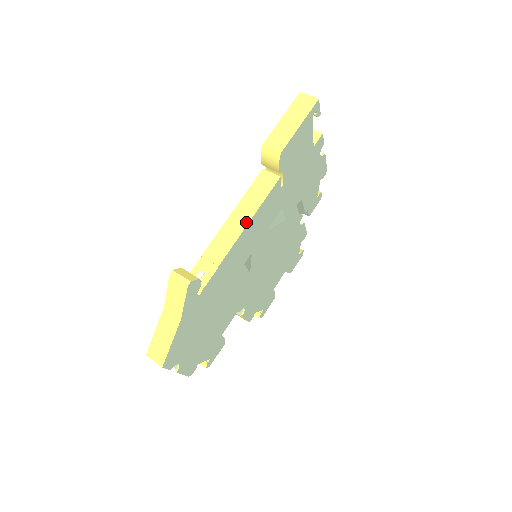
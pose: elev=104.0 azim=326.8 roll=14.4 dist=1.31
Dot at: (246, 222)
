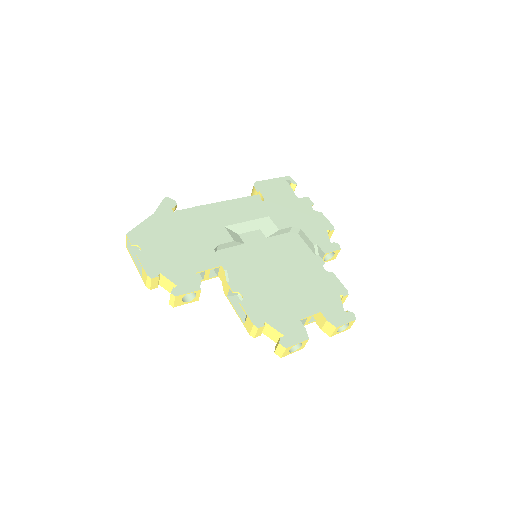
Dot at: (226, 202)
